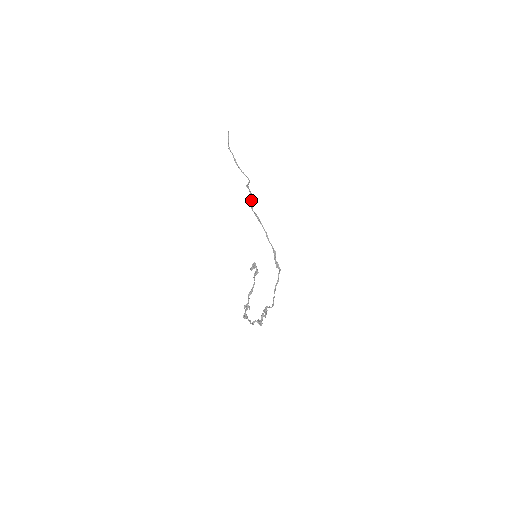
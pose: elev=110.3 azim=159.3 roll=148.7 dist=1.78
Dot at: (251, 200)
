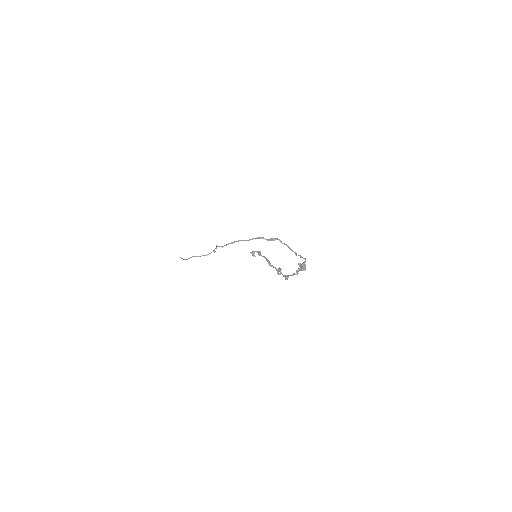
Dot at: (218, 246)
